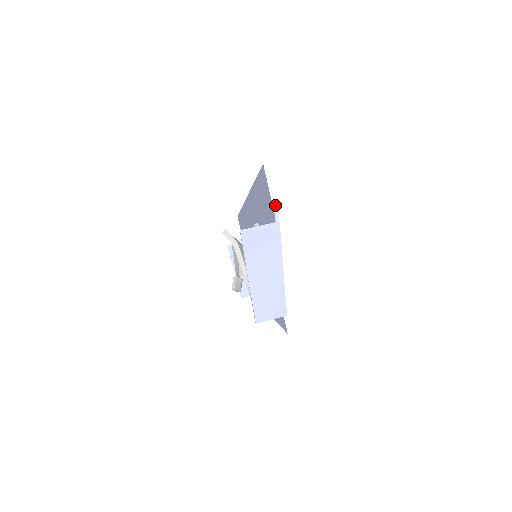
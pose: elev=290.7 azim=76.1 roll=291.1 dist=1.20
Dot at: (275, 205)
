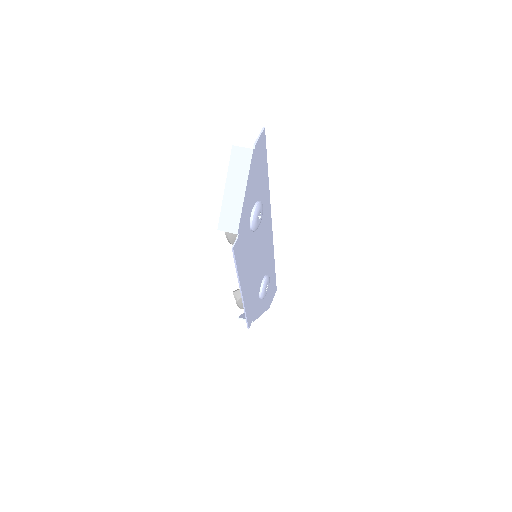
Dot at: (257, 142)
